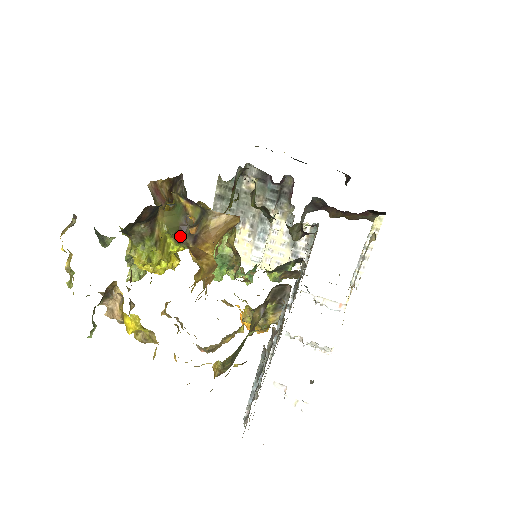
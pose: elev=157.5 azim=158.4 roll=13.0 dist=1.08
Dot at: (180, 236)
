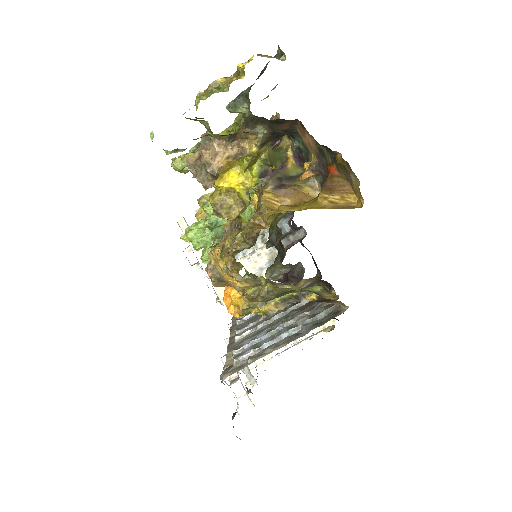
Dot at: (267, 173)
